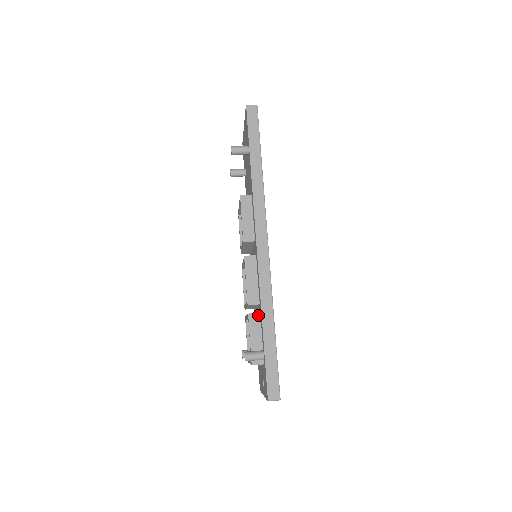
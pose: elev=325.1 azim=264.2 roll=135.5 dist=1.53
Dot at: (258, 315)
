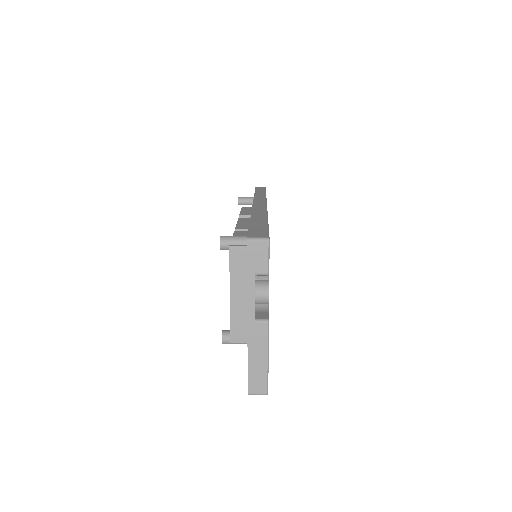
Dot at: (247, 231)
